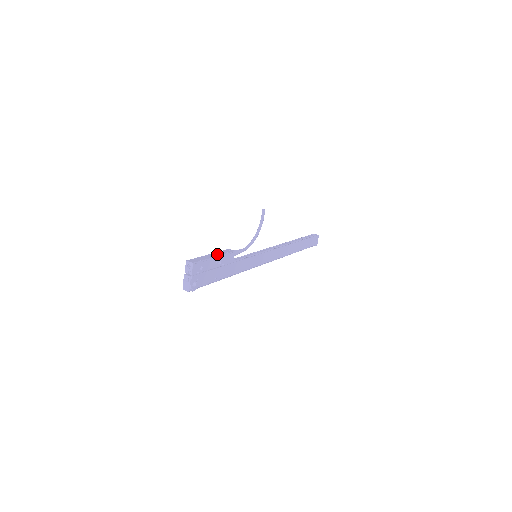
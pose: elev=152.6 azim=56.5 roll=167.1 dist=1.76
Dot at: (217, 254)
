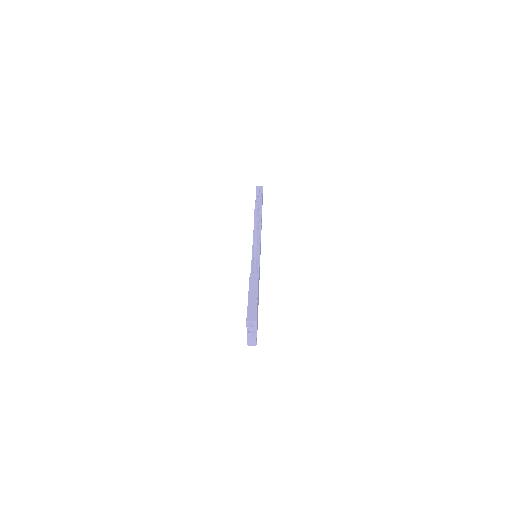
Dot at: (254, 290)
